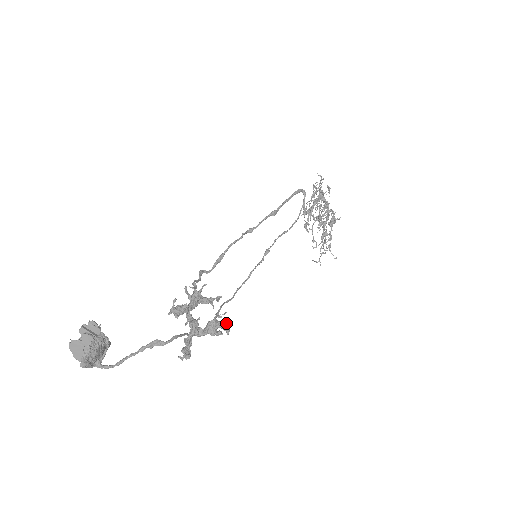
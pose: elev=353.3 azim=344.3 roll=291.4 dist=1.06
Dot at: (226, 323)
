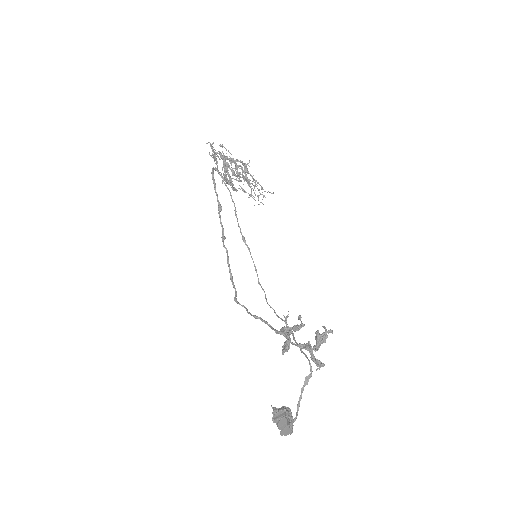
Dot at: (325, 329)
